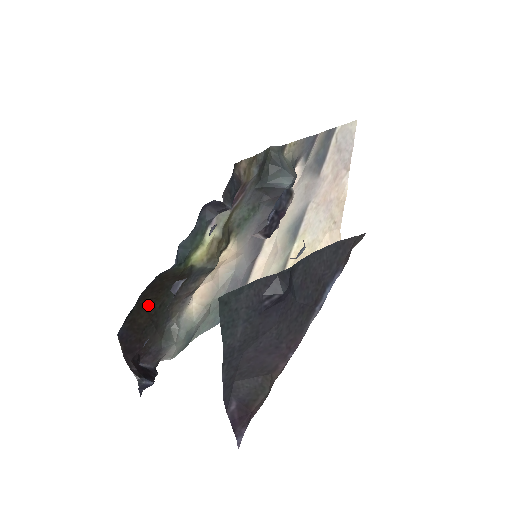
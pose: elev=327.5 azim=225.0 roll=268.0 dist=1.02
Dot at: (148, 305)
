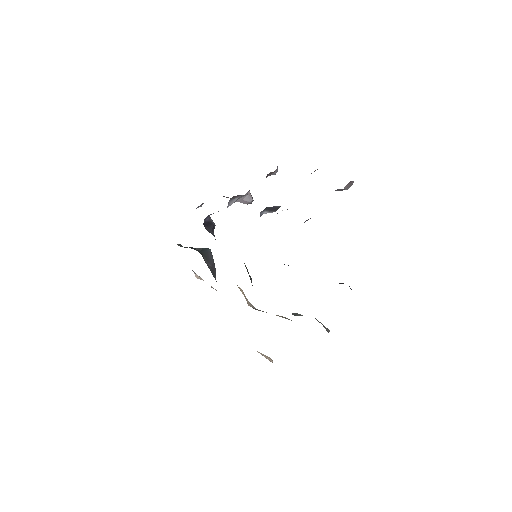
Dot at: occluded
